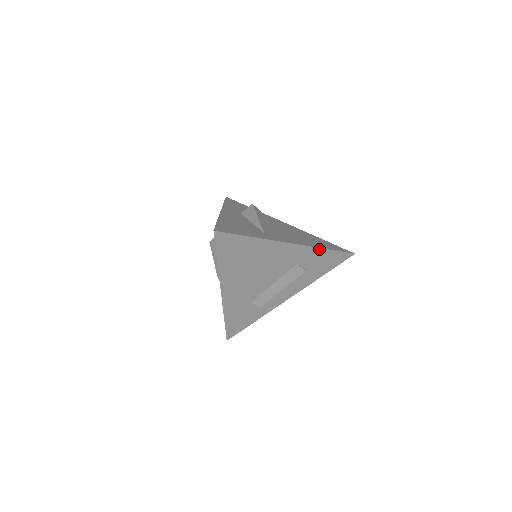
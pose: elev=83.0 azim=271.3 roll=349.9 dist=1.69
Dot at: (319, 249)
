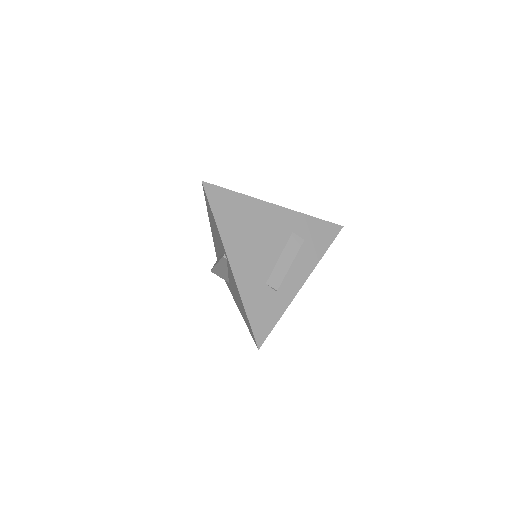
Dot at: (306, 216)
